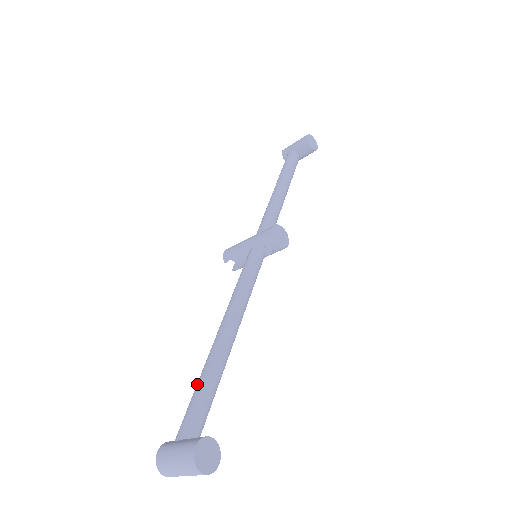
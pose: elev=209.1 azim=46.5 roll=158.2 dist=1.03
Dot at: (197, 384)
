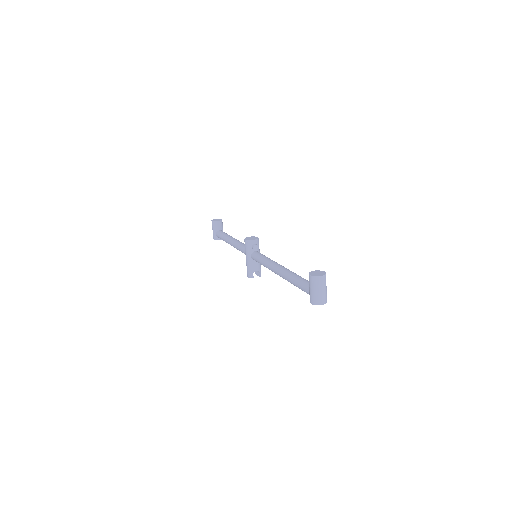
Dot at: (294, 284)
